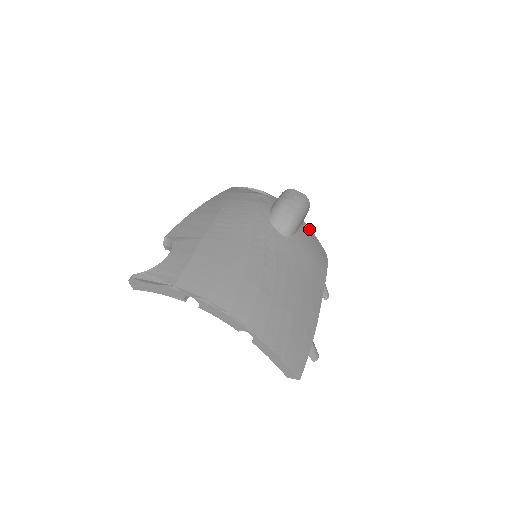
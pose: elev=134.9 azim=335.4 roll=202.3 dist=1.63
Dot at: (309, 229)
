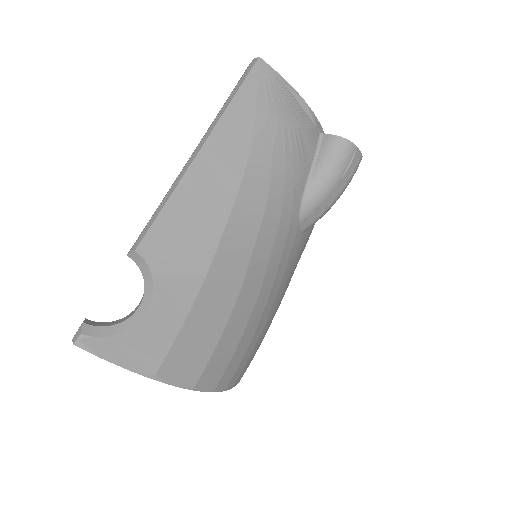
Dot at: occluded
